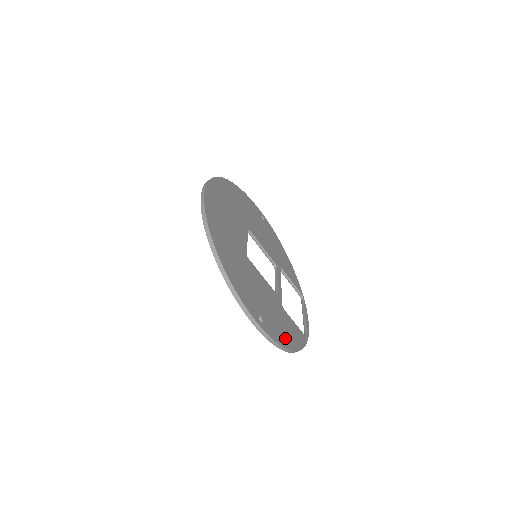
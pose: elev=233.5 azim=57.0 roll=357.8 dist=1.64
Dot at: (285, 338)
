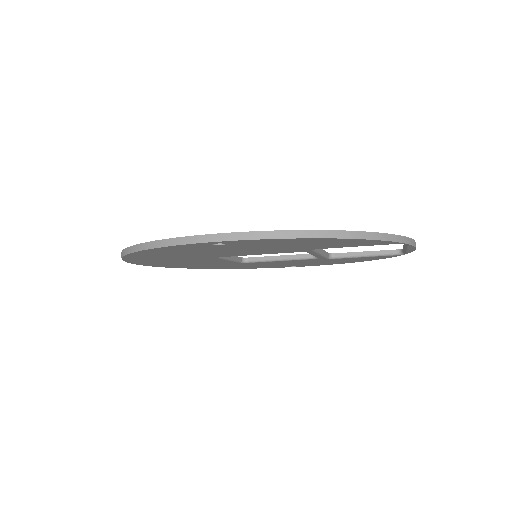
Dot at: occluded
